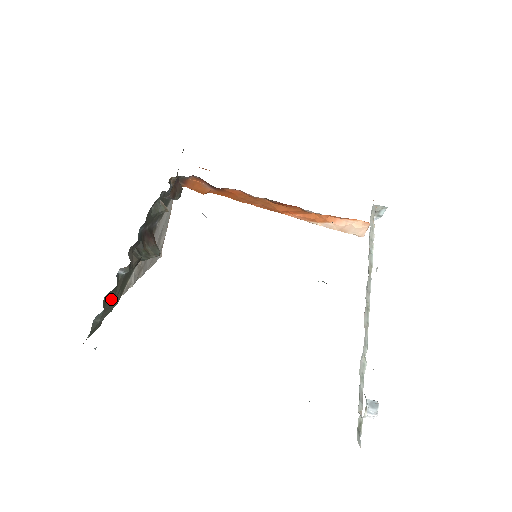
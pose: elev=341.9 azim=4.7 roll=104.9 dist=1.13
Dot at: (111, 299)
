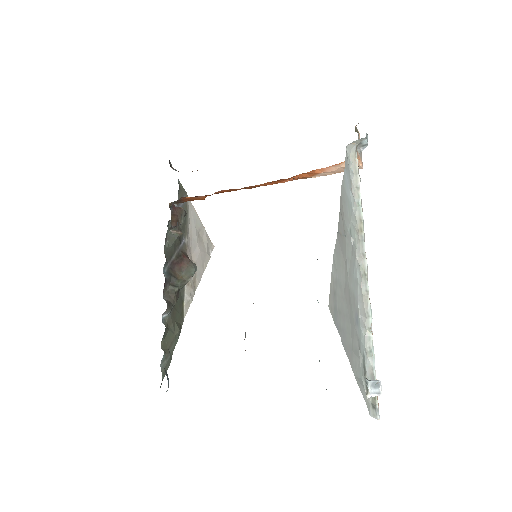
Dot at: (170, 337)
